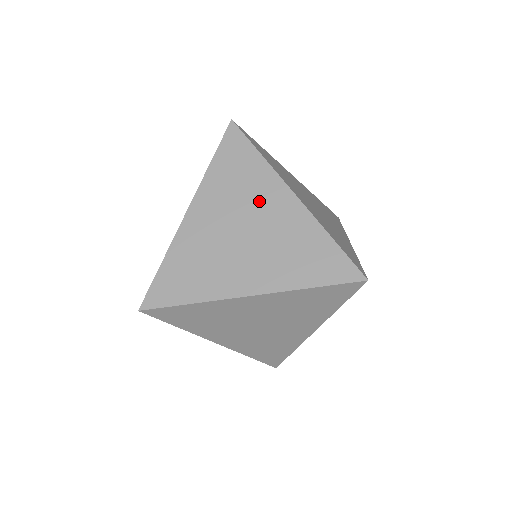
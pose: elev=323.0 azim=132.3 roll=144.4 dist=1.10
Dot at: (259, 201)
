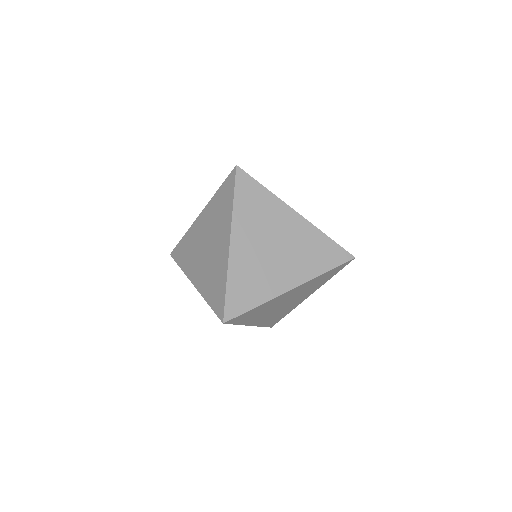
Dot at: (219, 233)
